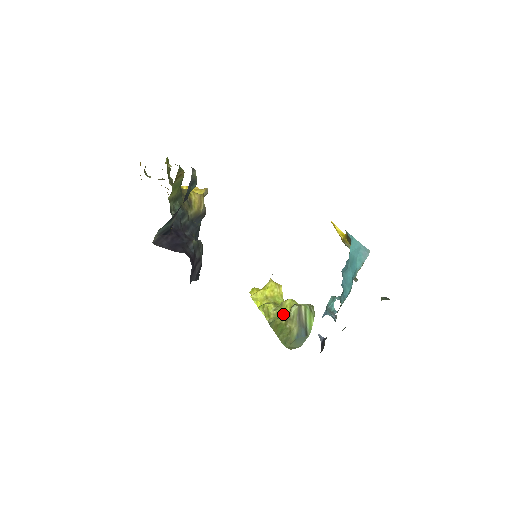
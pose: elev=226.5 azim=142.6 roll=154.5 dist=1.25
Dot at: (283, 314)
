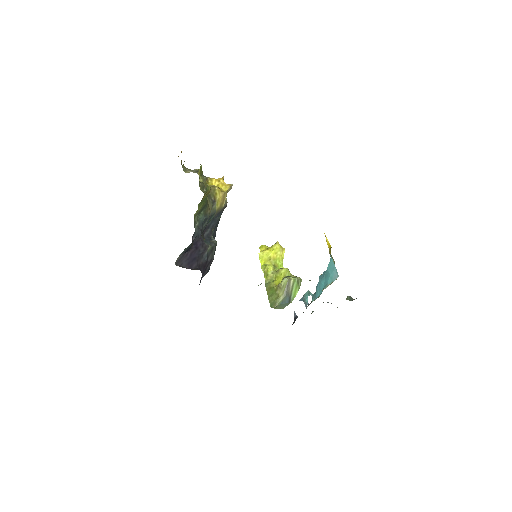
Dot at: (277, 280)
